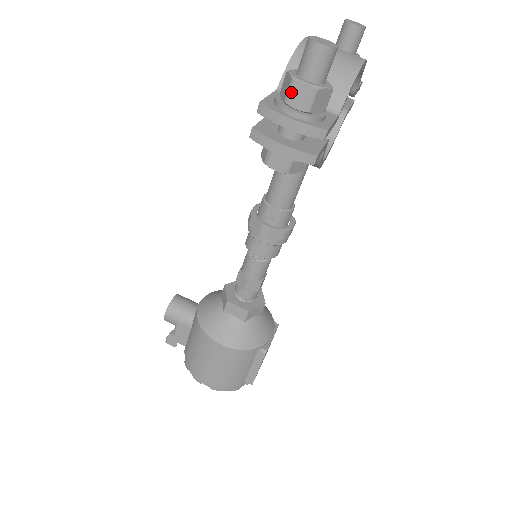
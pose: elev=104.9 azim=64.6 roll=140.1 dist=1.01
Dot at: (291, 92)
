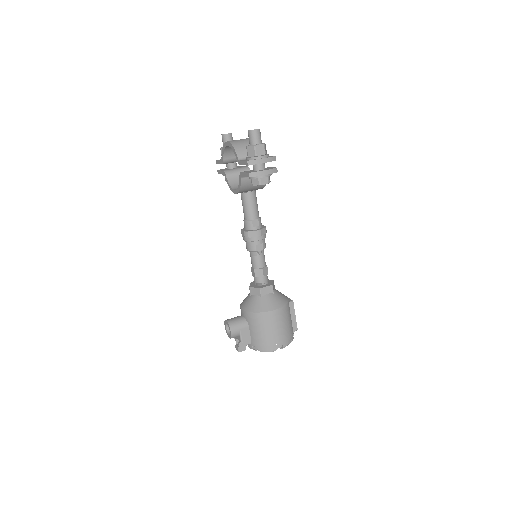
Dot at: (256, 150)
